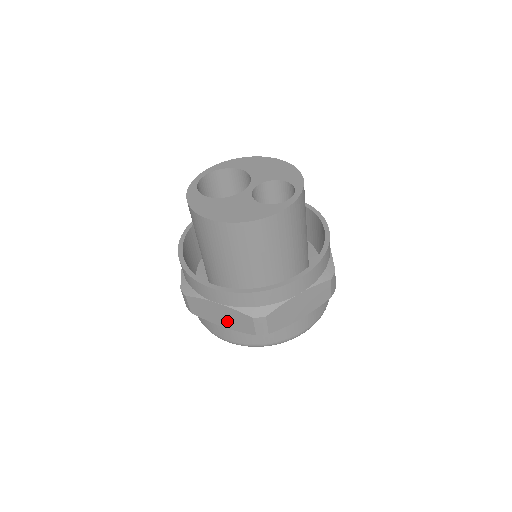
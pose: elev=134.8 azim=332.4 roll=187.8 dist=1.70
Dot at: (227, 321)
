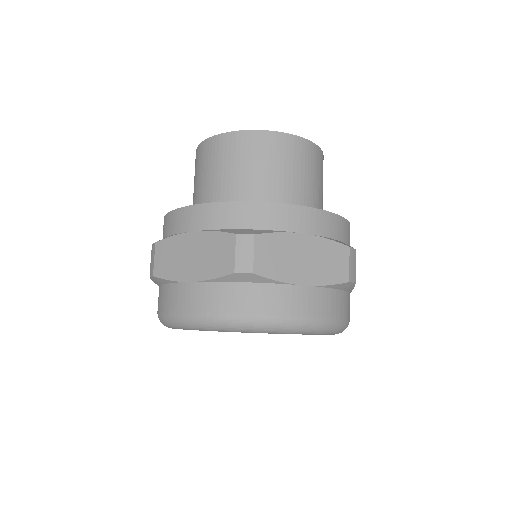
Dot at: (199, 264)
